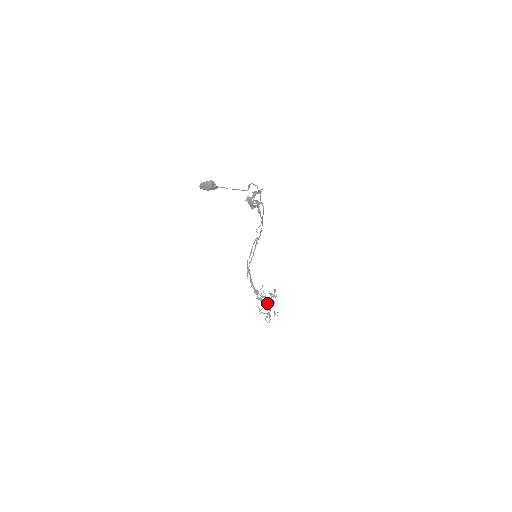
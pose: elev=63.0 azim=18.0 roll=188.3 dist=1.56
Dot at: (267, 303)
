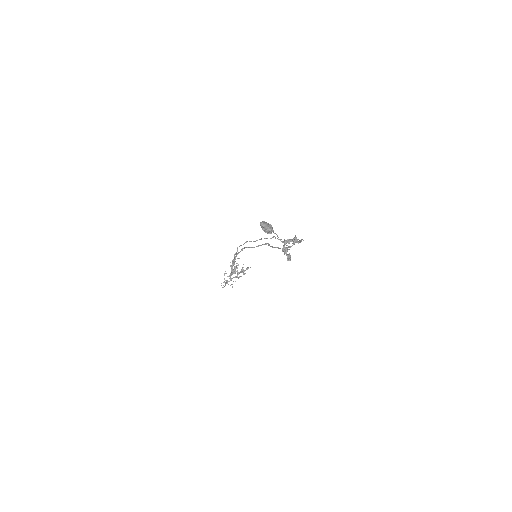
Dot at: occluded
